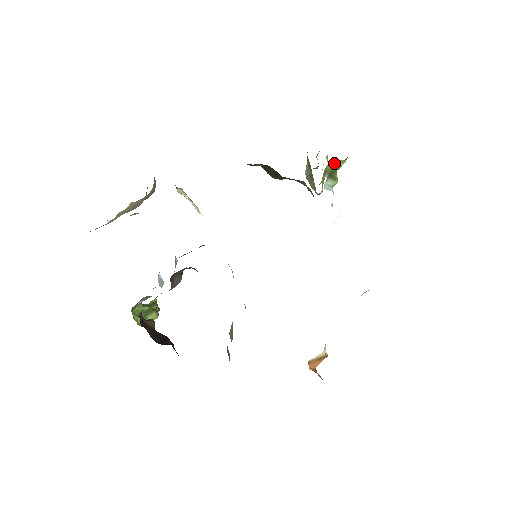
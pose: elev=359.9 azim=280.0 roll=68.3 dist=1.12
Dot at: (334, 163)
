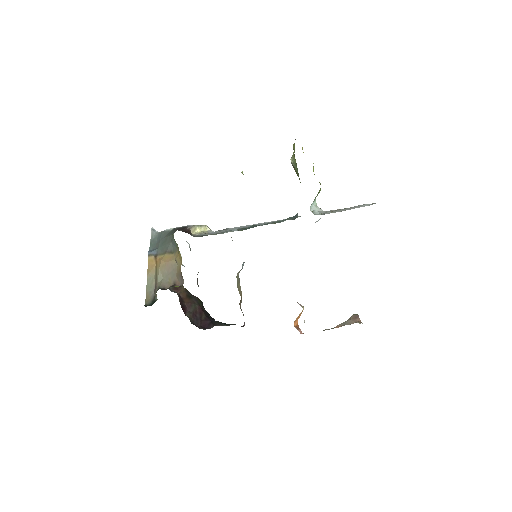
Dot at: occluded
